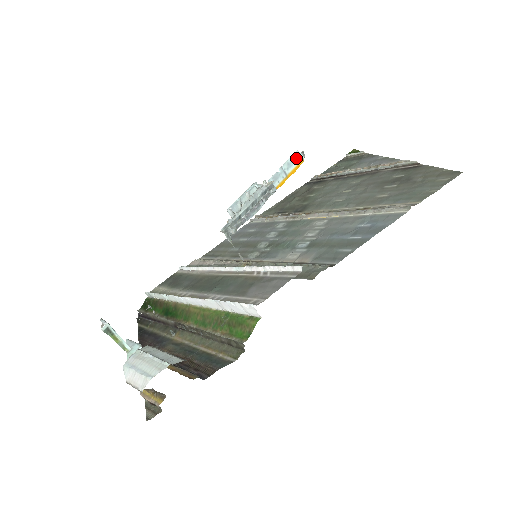
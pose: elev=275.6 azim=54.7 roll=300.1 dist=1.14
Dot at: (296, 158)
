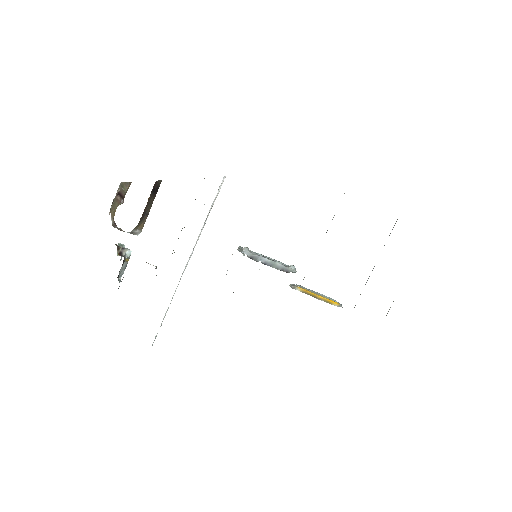
Dot at: (331, 299)
